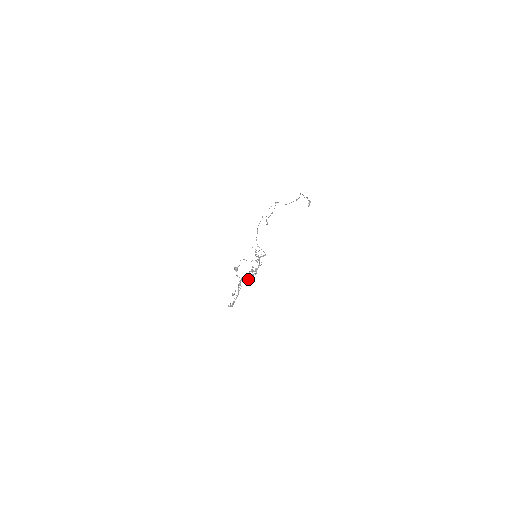
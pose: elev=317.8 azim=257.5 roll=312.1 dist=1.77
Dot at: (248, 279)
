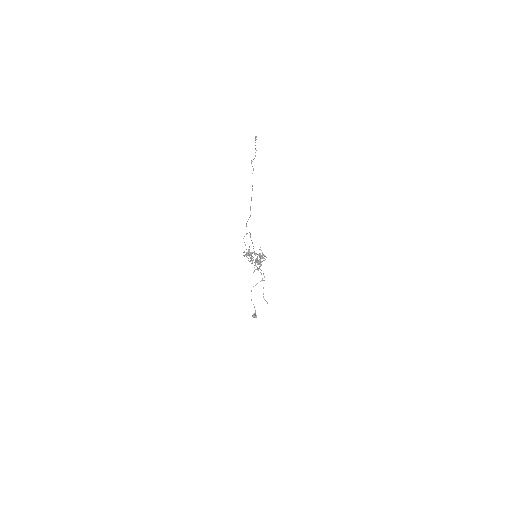
Dot at: (257, 258)
